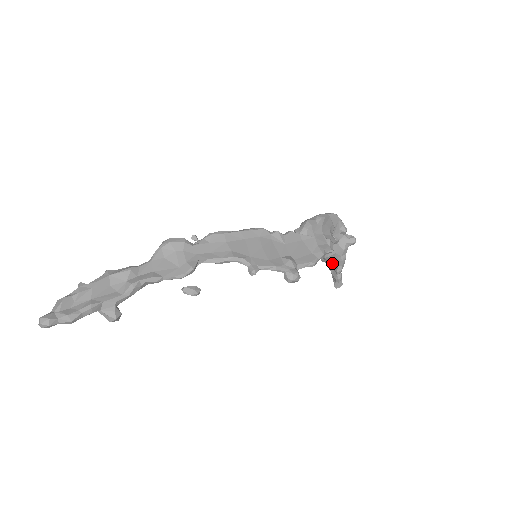
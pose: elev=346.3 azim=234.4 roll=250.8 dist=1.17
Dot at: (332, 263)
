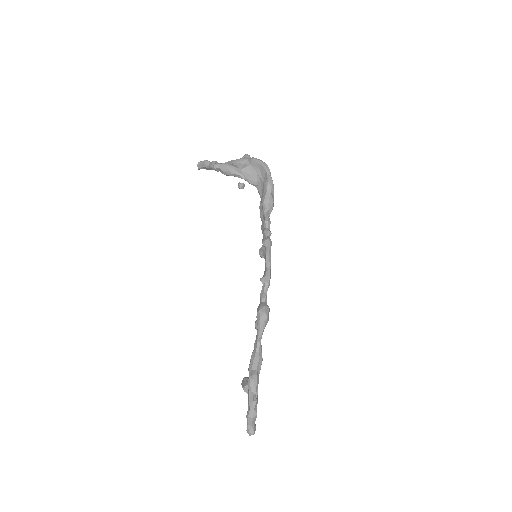
Dot at: occluded
